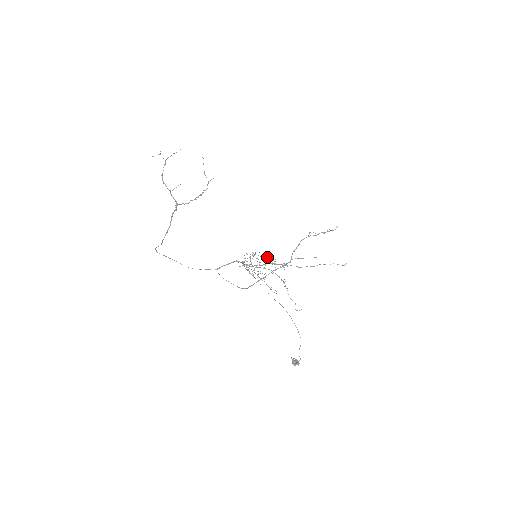
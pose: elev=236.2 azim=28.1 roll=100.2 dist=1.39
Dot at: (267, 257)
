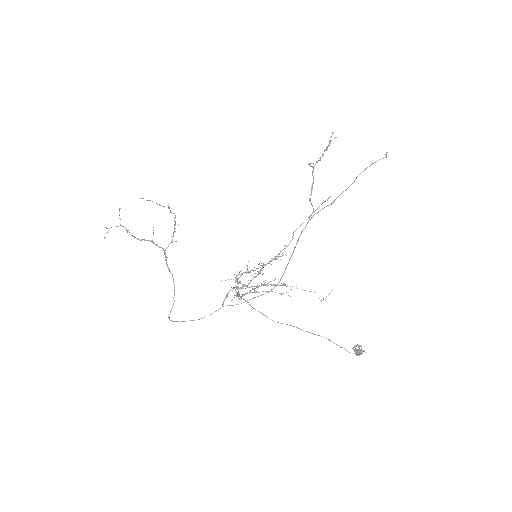
Dot at: occluded
